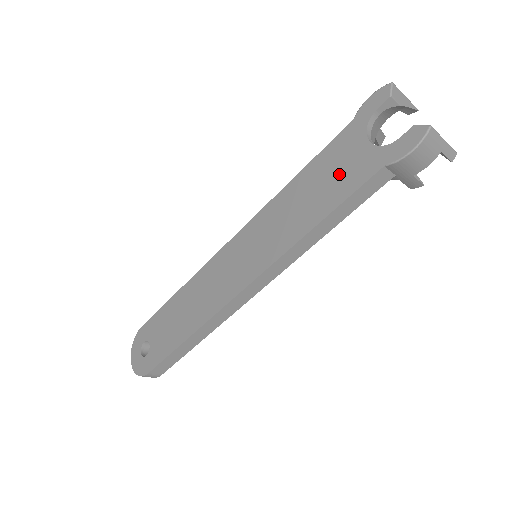
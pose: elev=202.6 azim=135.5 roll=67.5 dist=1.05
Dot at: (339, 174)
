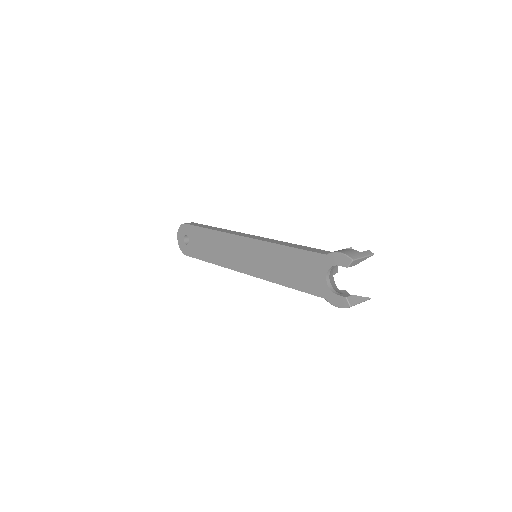
Dot at: (306, 275)
